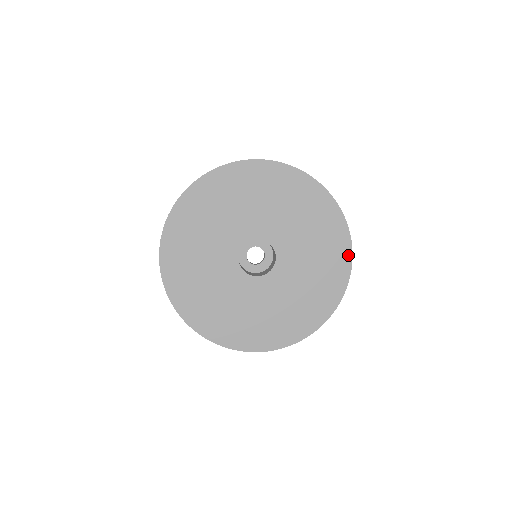
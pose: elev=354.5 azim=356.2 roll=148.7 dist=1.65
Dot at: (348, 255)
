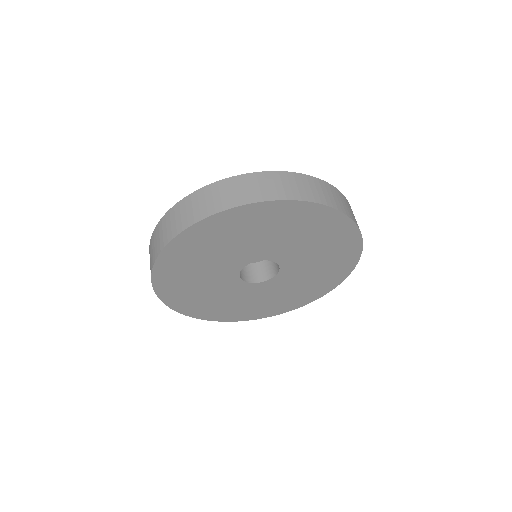
Dot at: (306, 303)
